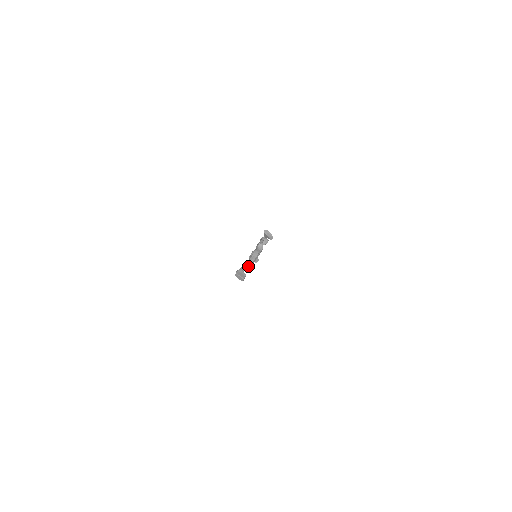
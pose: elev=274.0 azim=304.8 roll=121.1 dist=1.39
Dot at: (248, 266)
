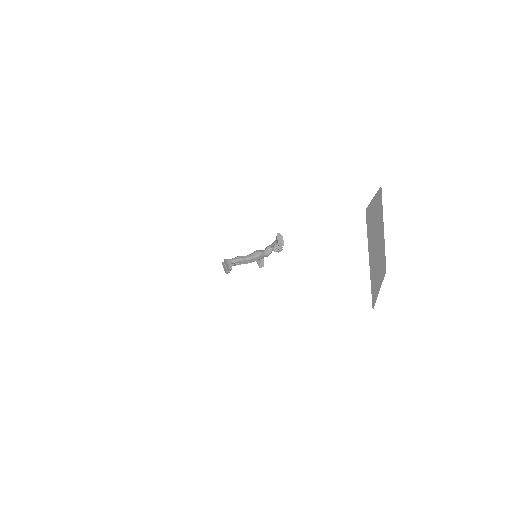
Dot at: (241, 261)
